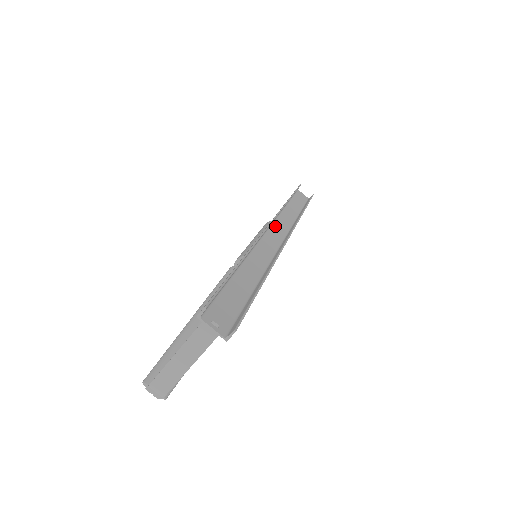
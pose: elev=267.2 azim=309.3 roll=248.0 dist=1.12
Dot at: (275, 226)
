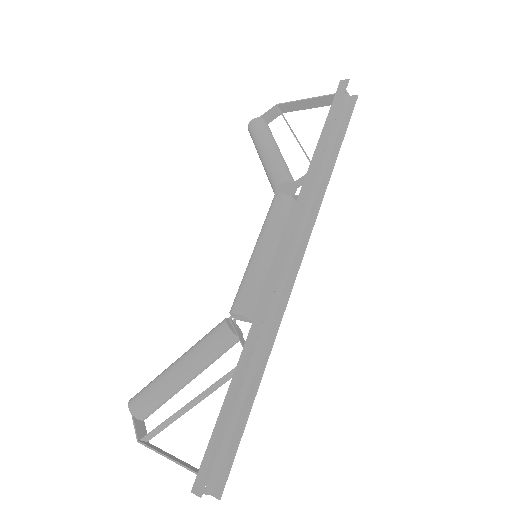
Dot at: occluded
